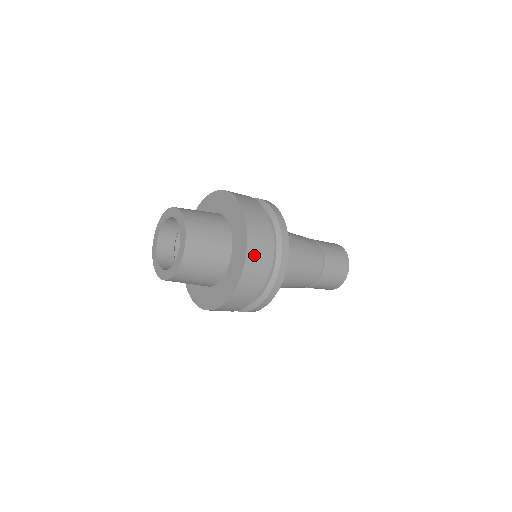
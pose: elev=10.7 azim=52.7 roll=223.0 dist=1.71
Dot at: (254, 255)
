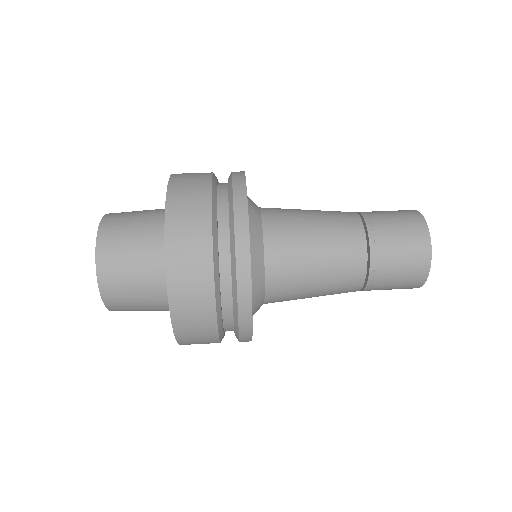
Dot at: (184, 305)
